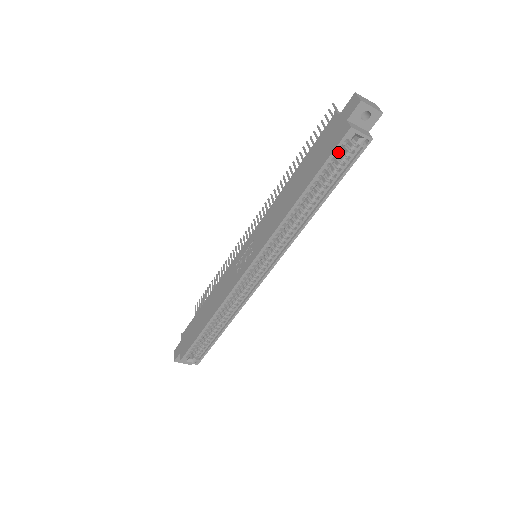
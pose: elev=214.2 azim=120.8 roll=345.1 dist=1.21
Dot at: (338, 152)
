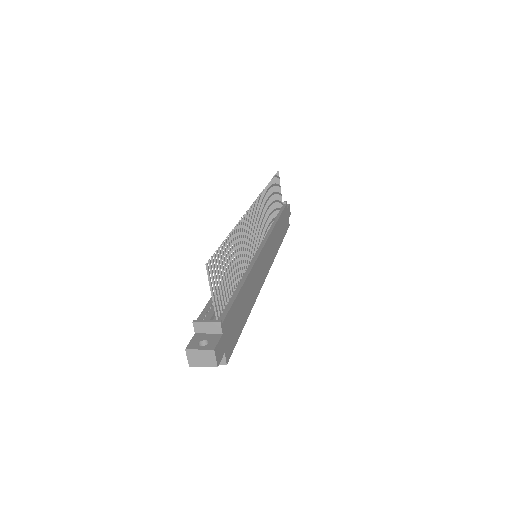
Dot at: occluded
